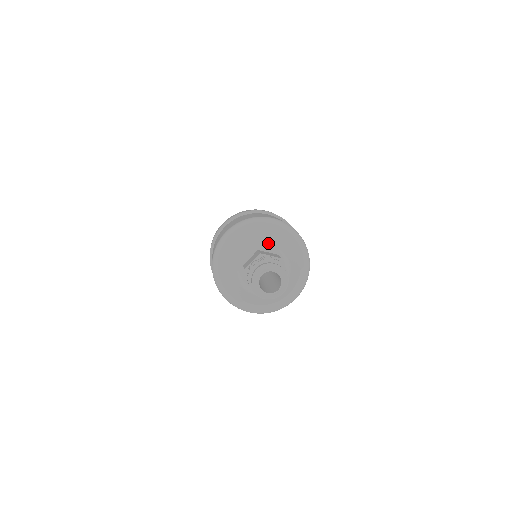
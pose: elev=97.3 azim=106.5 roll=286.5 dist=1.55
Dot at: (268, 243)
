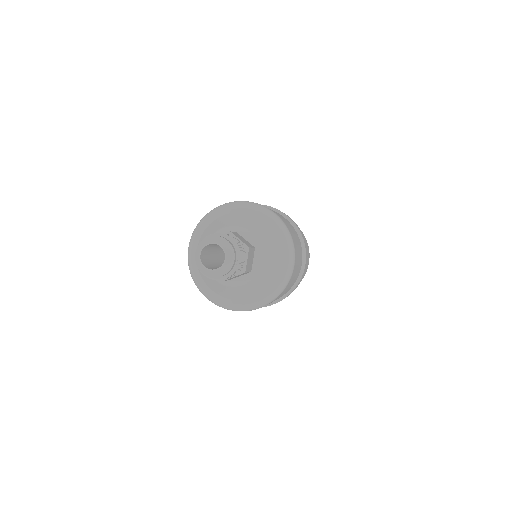
Dot at: (251, 231)
